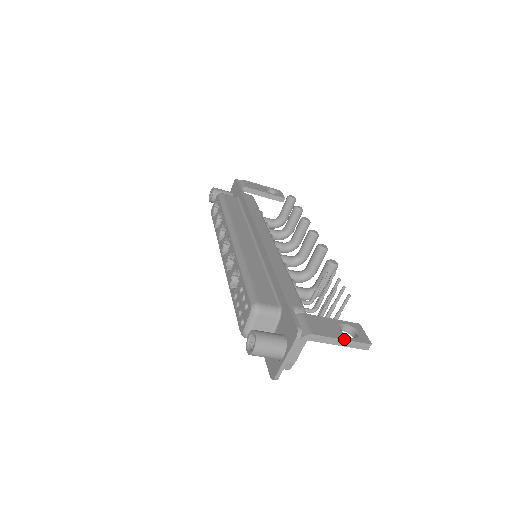
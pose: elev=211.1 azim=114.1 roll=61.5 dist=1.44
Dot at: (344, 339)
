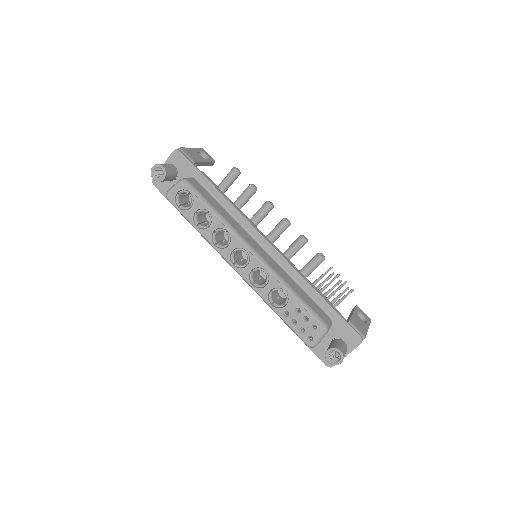
Dot at: occluded
